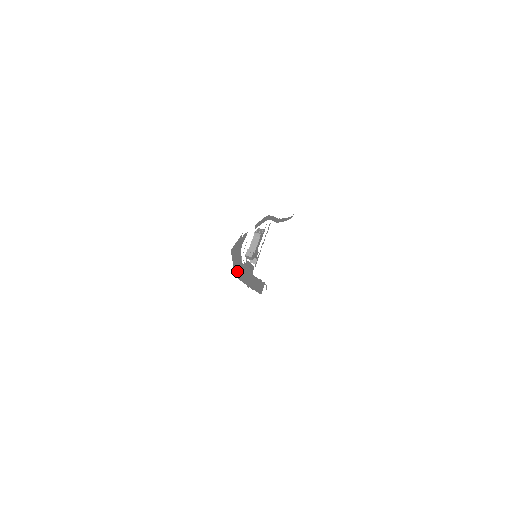
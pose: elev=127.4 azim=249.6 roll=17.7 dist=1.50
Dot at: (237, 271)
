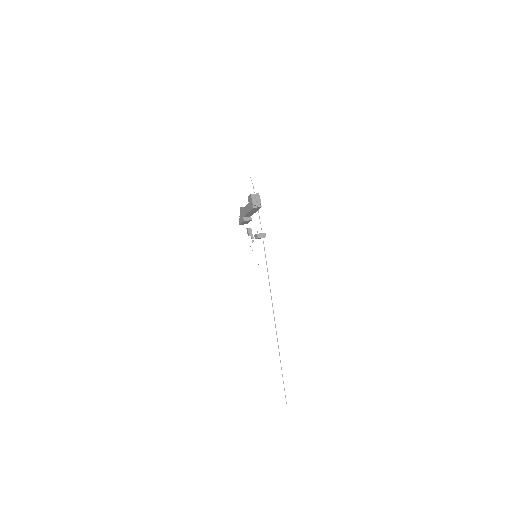
Dot at: occluded
